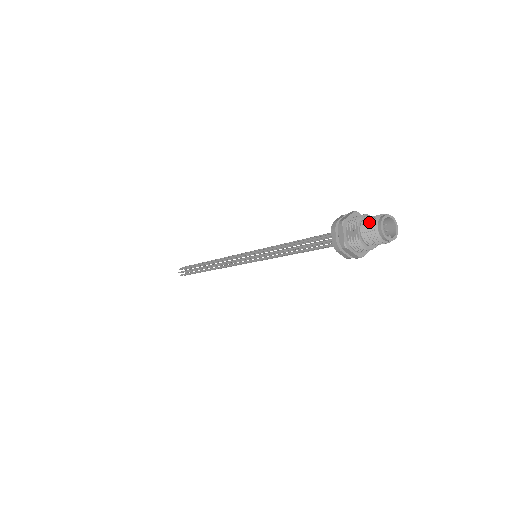
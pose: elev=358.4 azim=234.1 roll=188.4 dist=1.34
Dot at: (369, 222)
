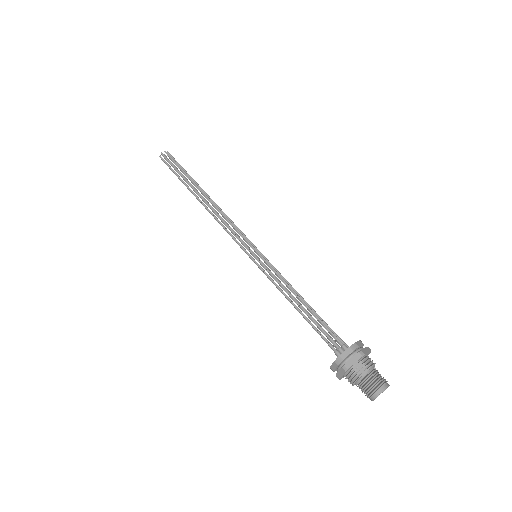
Dot at: (377, 377)
